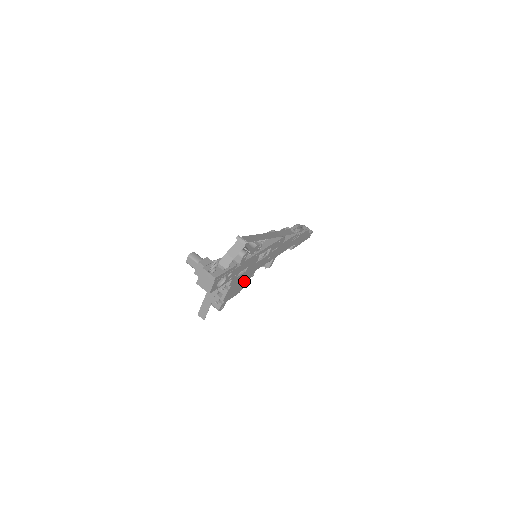
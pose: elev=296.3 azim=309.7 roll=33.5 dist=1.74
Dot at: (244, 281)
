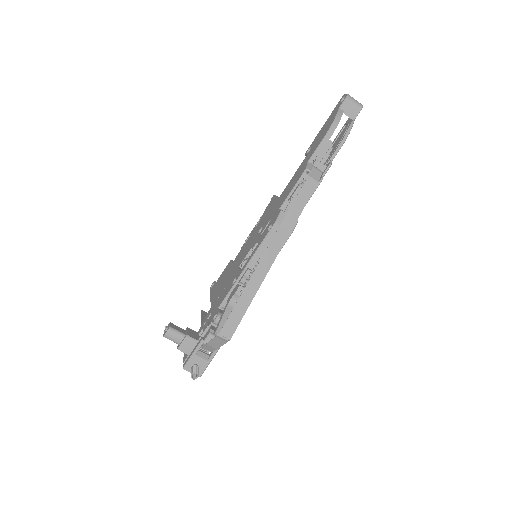
Dot at: occluded
